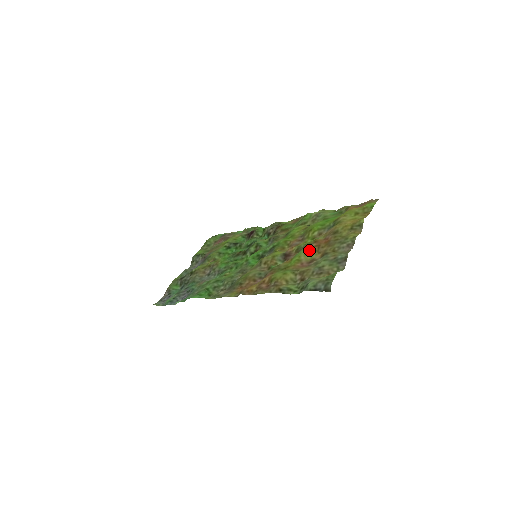
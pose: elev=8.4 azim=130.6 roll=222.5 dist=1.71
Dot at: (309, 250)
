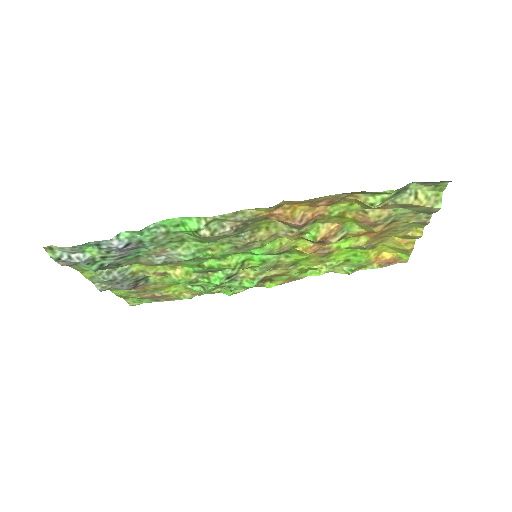
Dot at: (362, 228)
